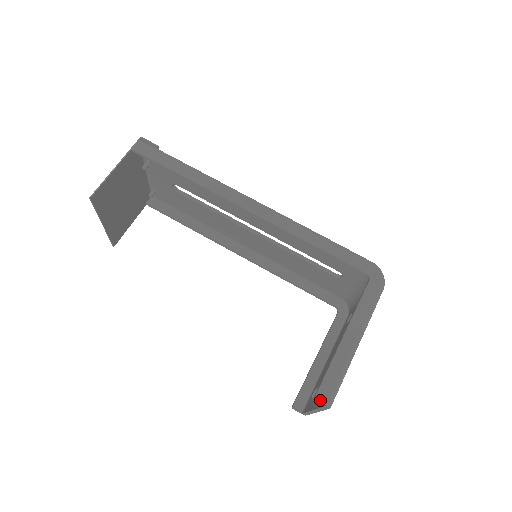
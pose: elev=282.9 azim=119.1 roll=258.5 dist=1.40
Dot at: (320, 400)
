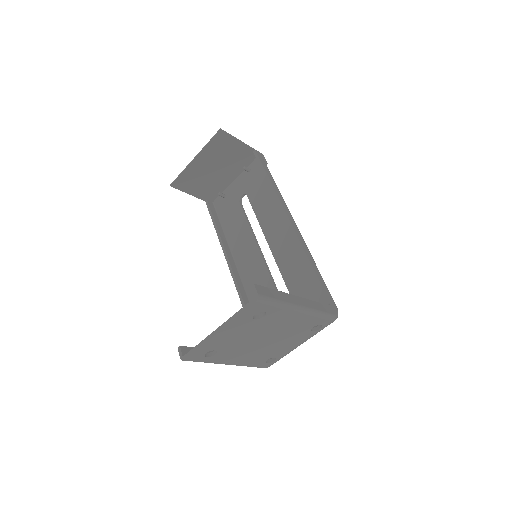
Dot at: (256, 288)
